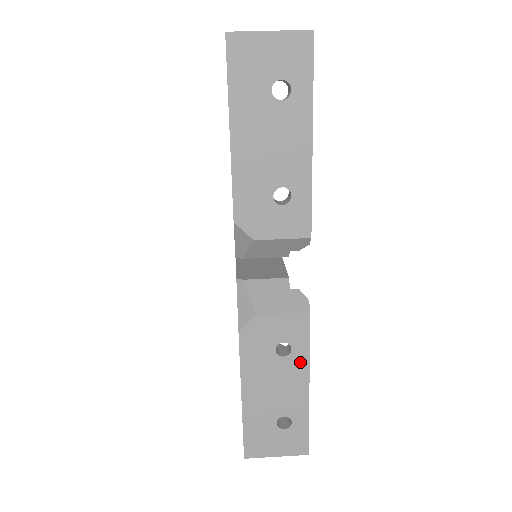
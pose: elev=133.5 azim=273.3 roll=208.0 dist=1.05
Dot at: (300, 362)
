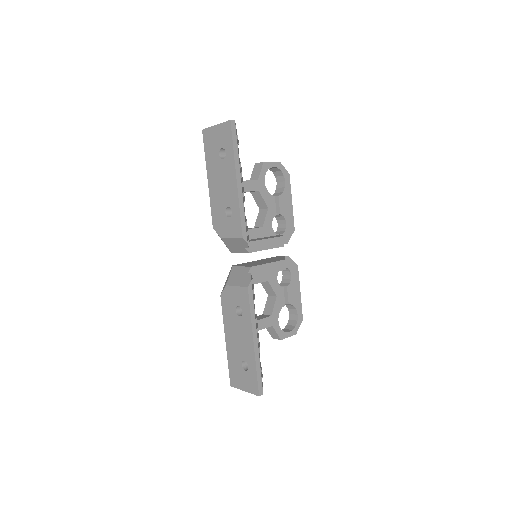
Dot at: (247, 322)
